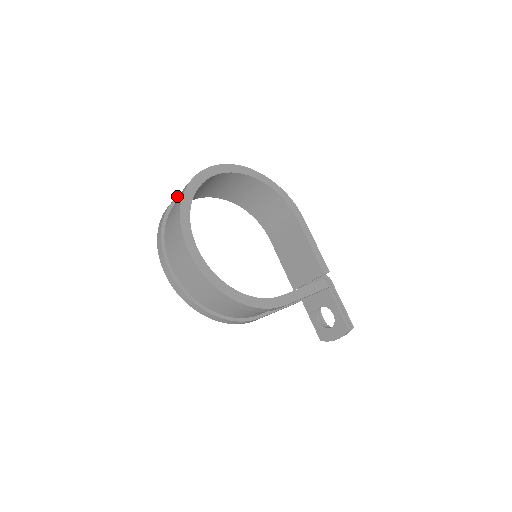
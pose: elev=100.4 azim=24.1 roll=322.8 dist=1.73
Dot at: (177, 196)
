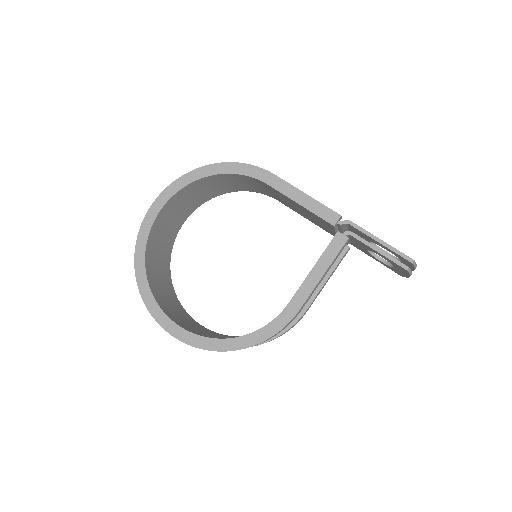
Dot at: occluded
